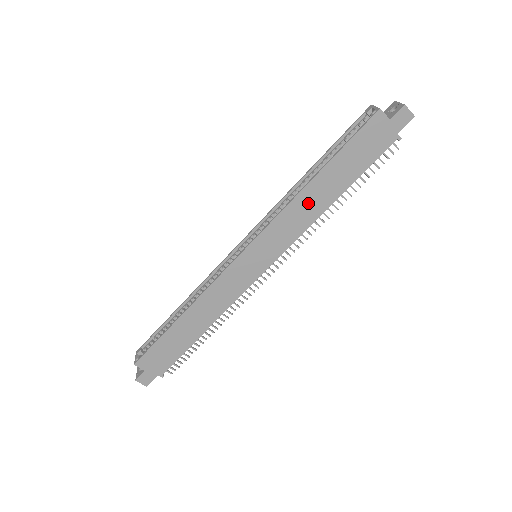
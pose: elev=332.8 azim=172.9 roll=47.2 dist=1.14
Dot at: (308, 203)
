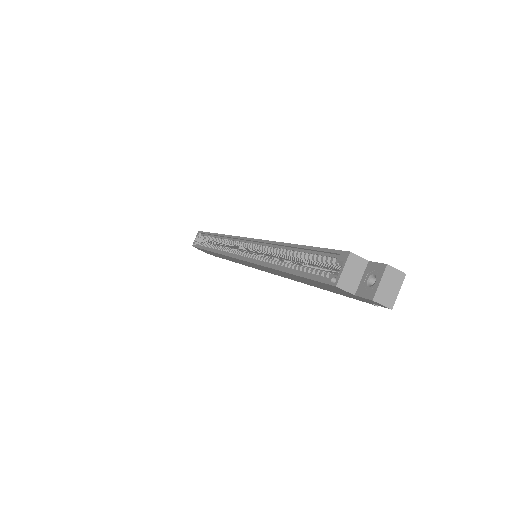
Dot at: (281, 273)
